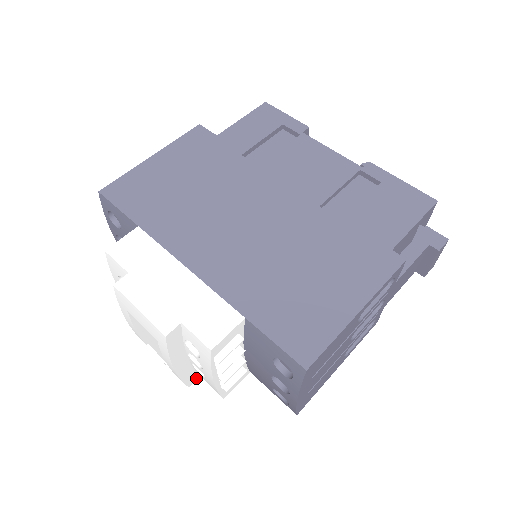
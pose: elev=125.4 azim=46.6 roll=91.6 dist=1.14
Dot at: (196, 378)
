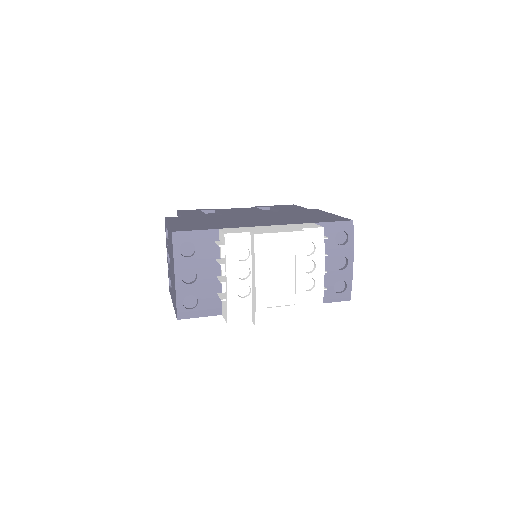
Dot at: occluded
